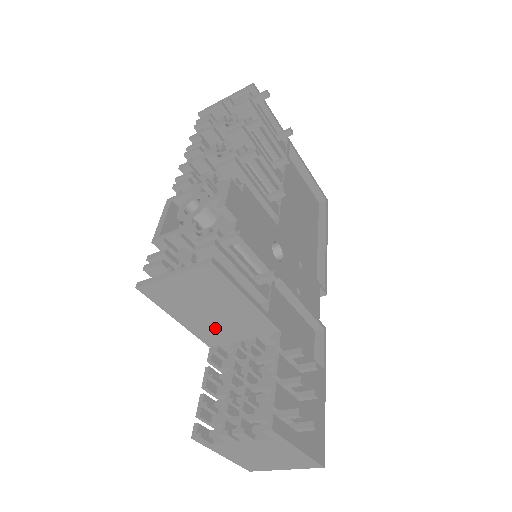
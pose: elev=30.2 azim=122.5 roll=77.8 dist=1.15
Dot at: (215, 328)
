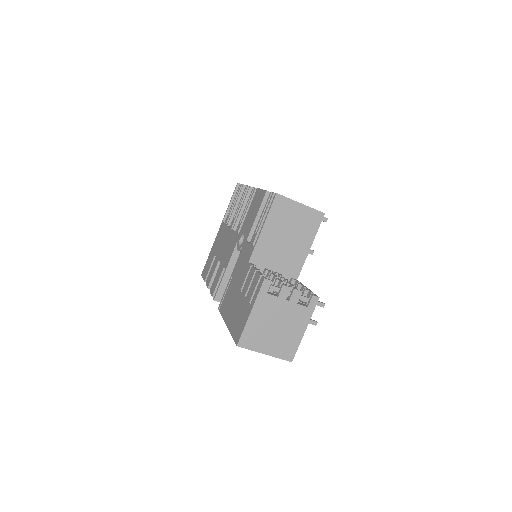
Dot at: (272, 251)
